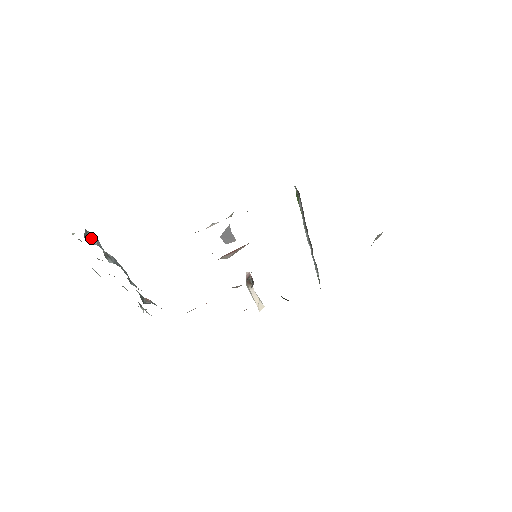
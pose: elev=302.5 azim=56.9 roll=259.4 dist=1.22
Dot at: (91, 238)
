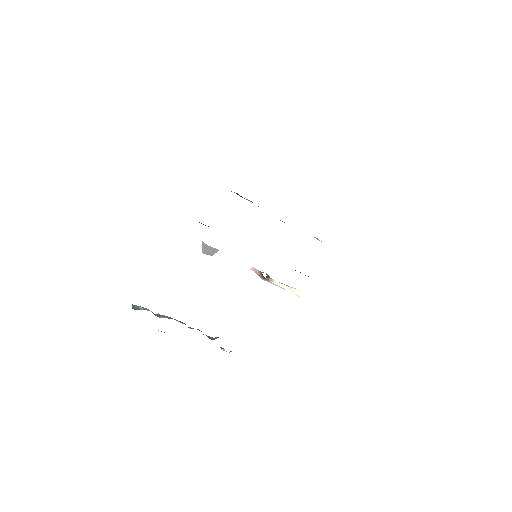
Dot at: (139, 308)
